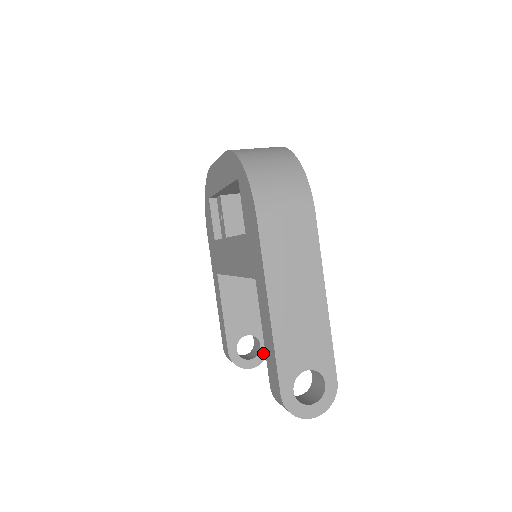
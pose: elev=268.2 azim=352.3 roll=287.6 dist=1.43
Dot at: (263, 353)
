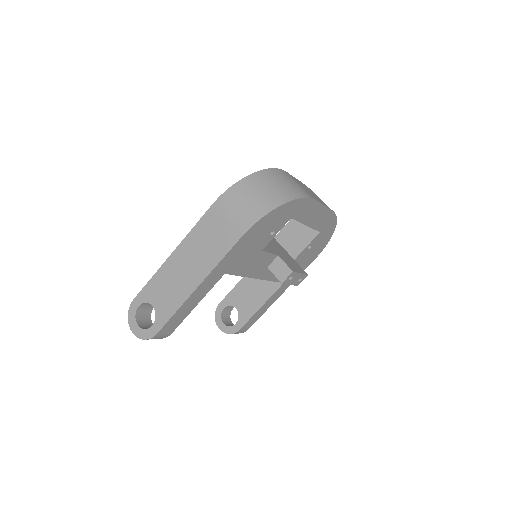
Dot at: (232, 330)
